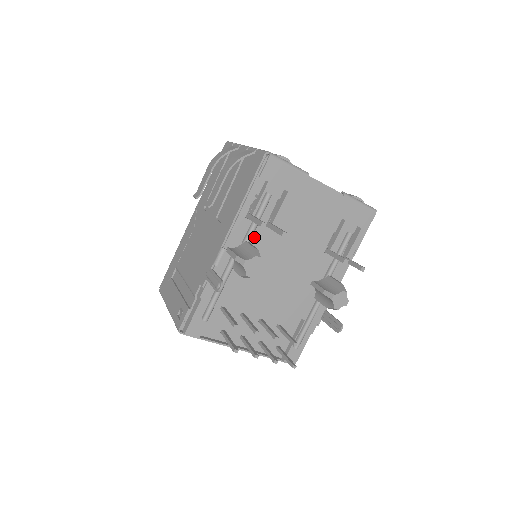
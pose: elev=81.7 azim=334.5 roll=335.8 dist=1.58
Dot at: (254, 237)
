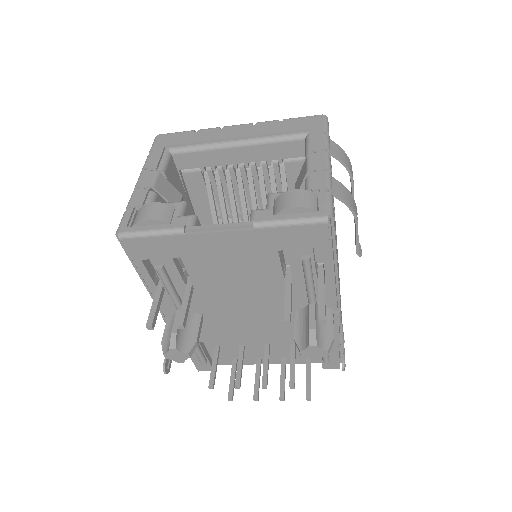
Dot at: occluded
